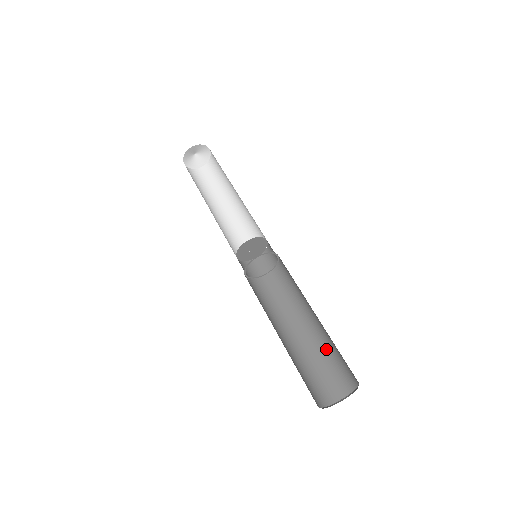
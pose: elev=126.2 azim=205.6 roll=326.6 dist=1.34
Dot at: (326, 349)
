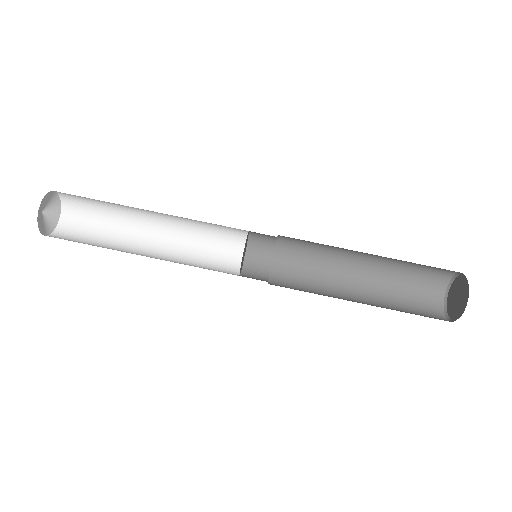
Dot at: (404, 262)
